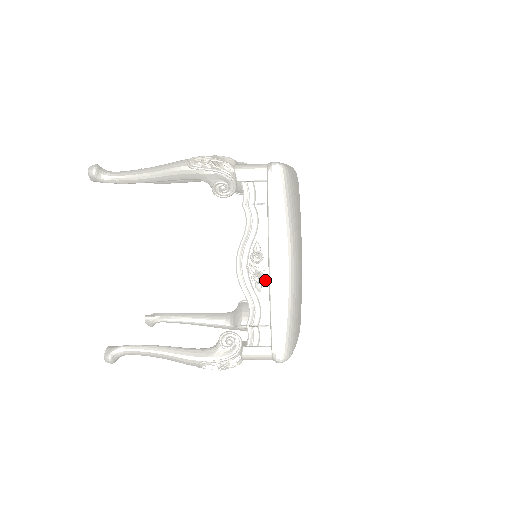
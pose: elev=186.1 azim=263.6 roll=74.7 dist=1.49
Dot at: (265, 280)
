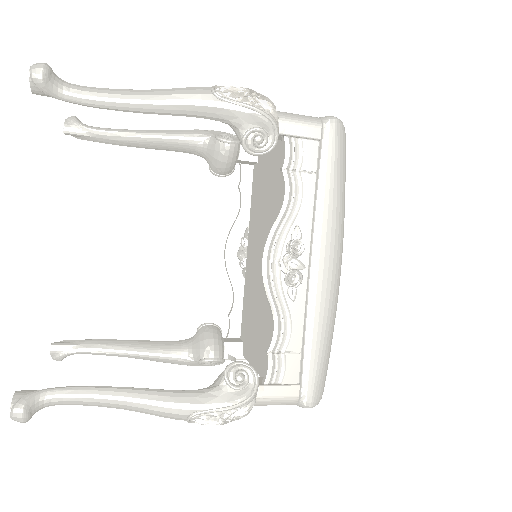
Dot at: (302, 283)
